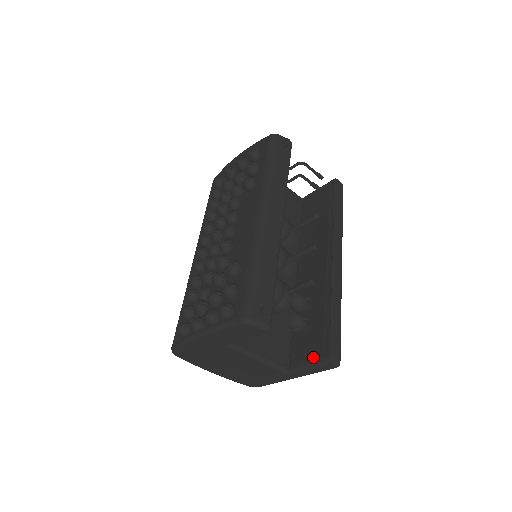
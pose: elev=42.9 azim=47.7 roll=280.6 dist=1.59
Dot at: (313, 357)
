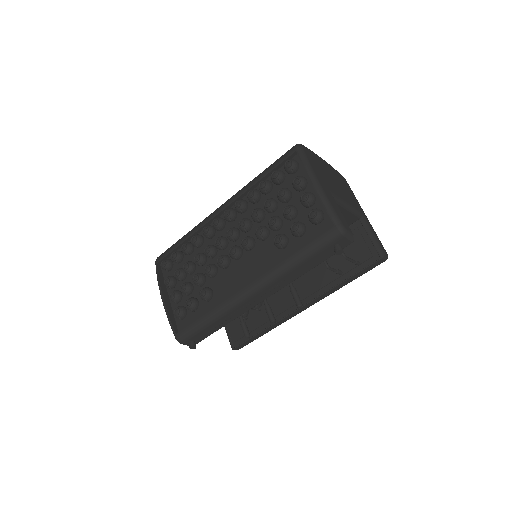
Dot at: (230, 333)
